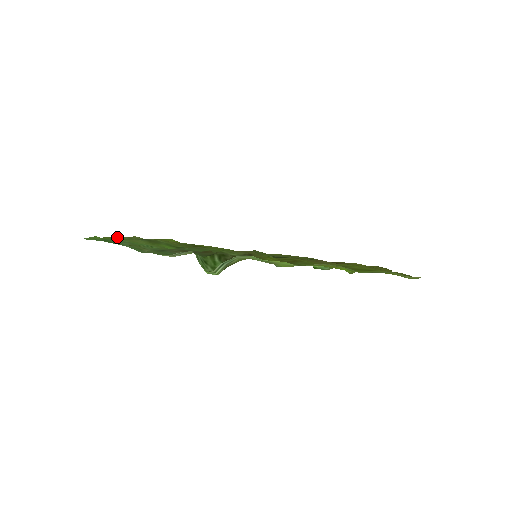
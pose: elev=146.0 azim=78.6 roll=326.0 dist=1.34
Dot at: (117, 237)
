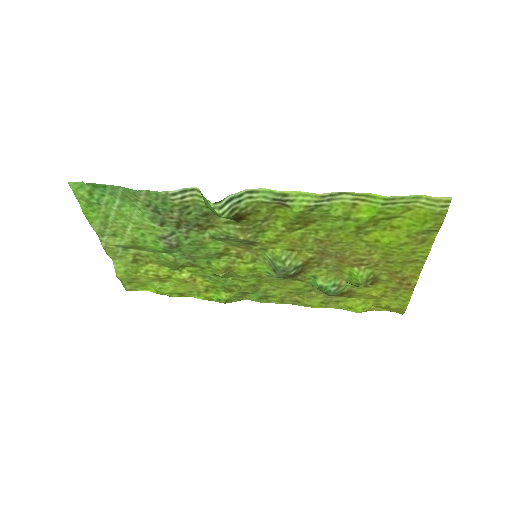
Dot at: (98, 229)
